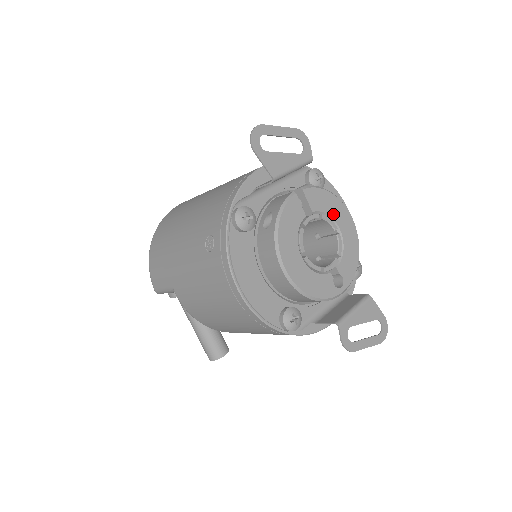
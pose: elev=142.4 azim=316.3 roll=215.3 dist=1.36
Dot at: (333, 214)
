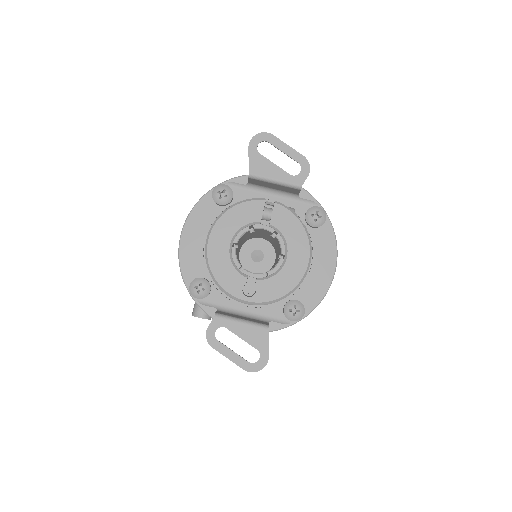
Dot at: (290, 241)
